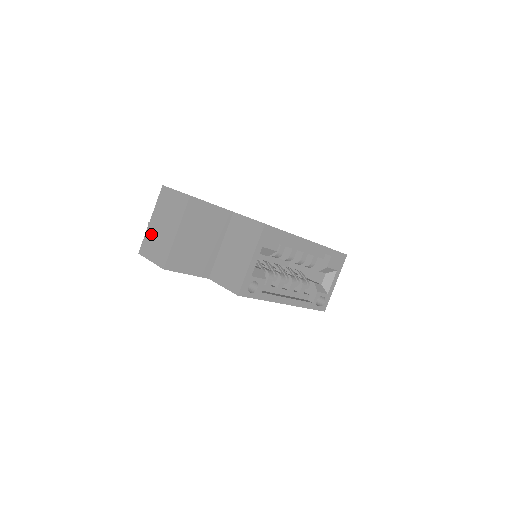
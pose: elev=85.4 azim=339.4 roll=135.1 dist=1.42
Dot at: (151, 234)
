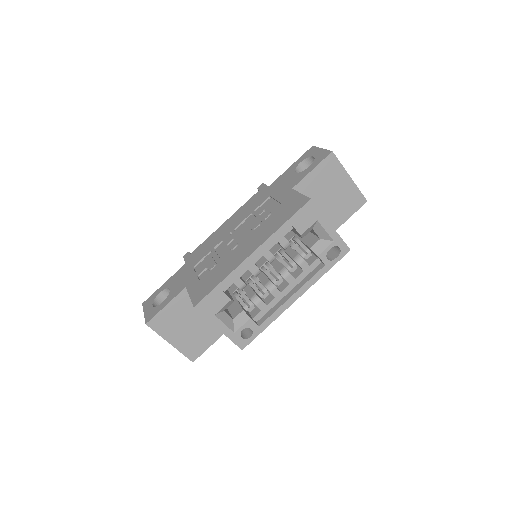
Dot at: occluded
